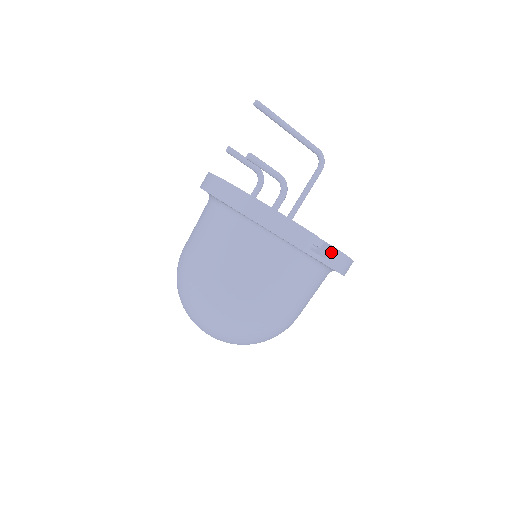
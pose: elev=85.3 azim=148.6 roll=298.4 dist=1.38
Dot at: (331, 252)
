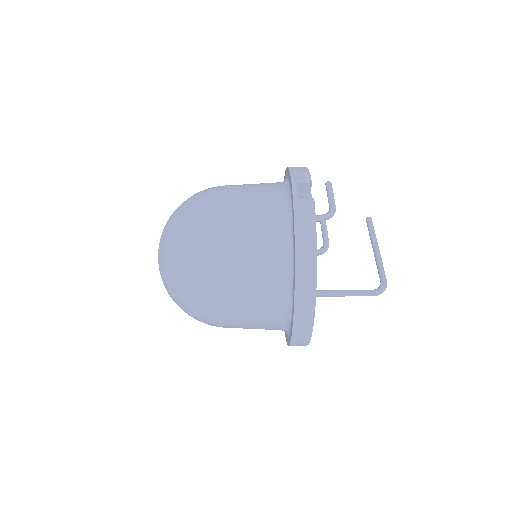
Dot at: (308, 200)
